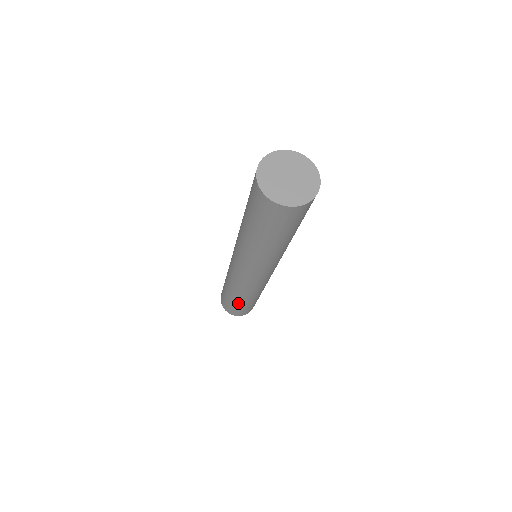
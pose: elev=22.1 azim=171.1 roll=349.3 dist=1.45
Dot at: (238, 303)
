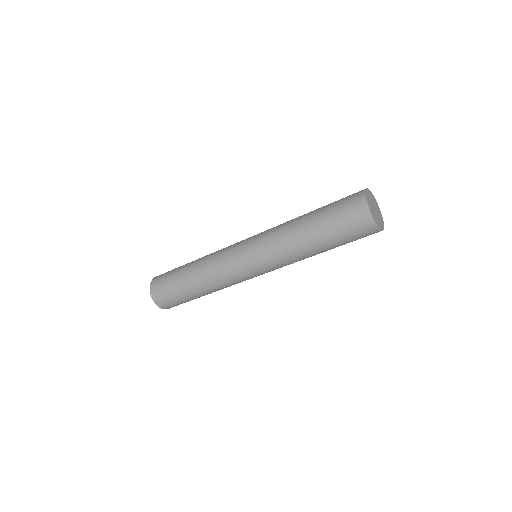
Dot at: (194, 296)
